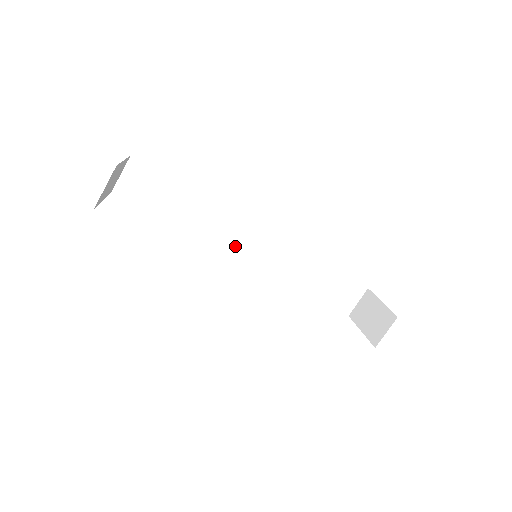
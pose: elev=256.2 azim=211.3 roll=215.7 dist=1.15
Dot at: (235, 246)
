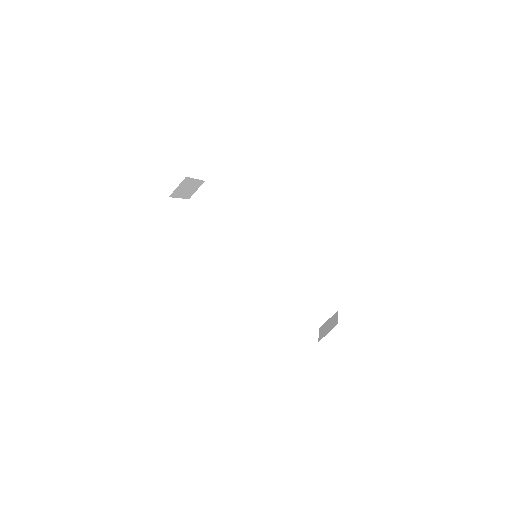
Dot at: (251, 252)
